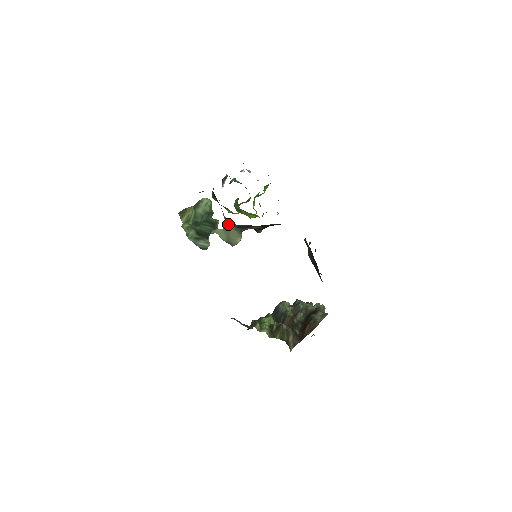
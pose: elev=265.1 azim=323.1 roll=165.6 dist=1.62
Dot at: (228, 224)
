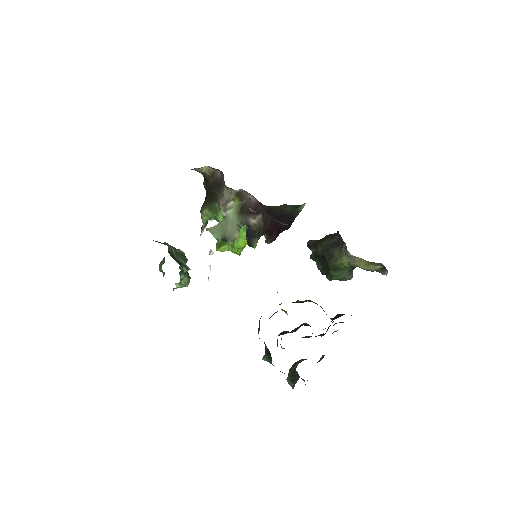
Dot at: (227, 212)
